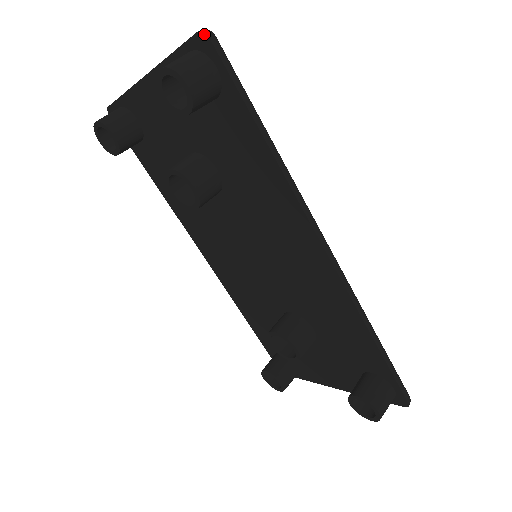
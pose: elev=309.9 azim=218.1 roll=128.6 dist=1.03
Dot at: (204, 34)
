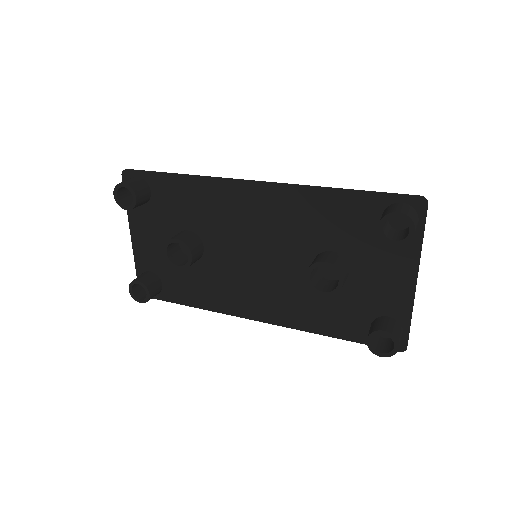
Dot at: (123, 171)
